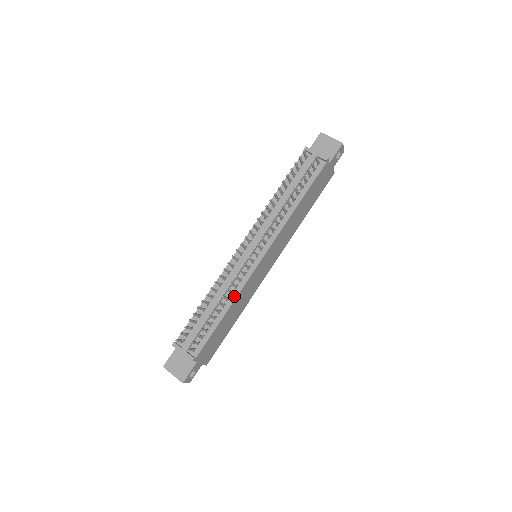
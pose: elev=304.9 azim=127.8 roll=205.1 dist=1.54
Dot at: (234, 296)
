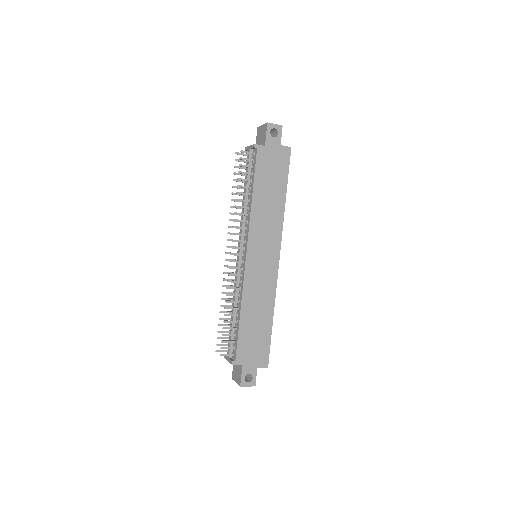
Dot at: (241, 297)
